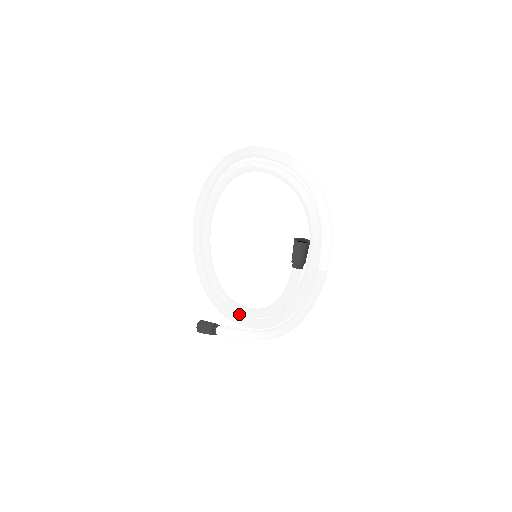
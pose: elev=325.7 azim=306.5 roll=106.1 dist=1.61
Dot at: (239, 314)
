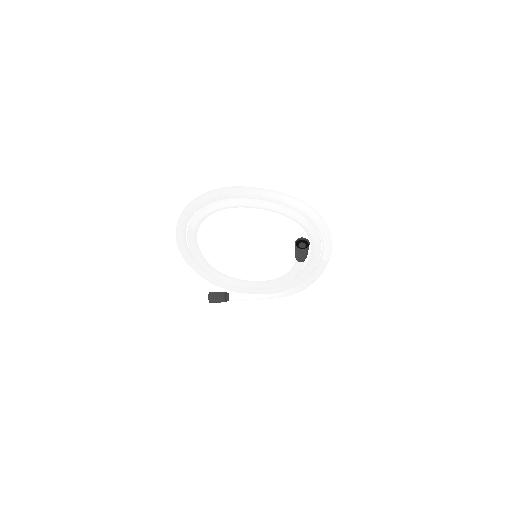
Dot at: (249, 289)
